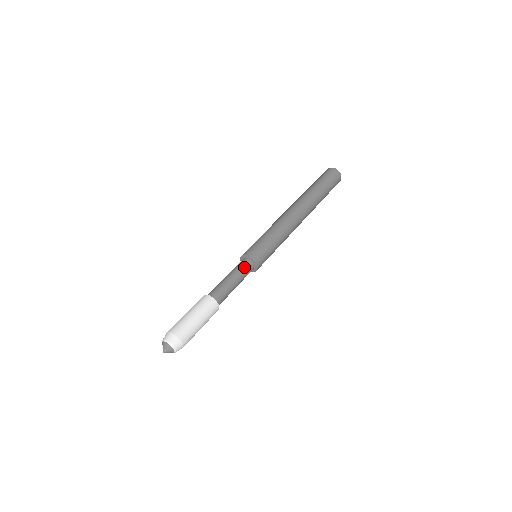
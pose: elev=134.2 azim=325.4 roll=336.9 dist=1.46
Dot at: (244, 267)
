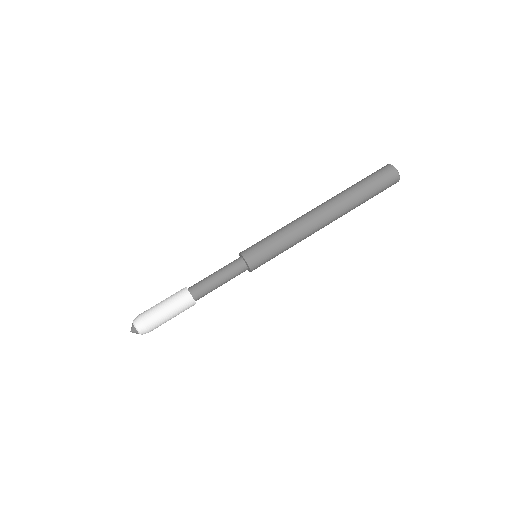
Dot at: (238, 274)
